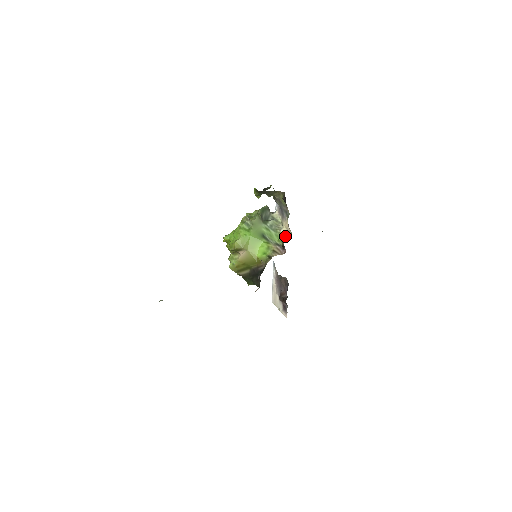
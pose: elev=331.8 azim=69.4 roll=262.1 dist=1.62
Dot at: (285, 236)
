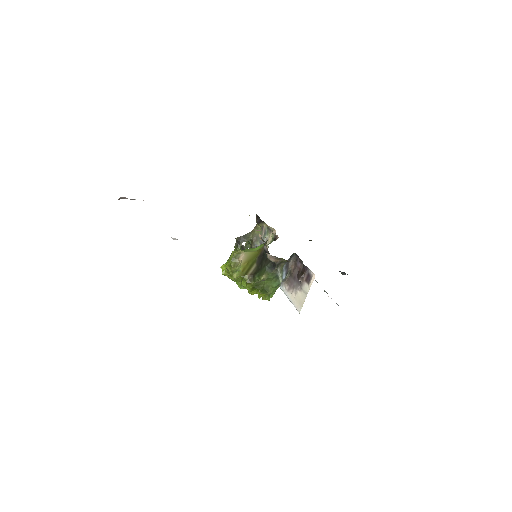
Dot at: occluded
